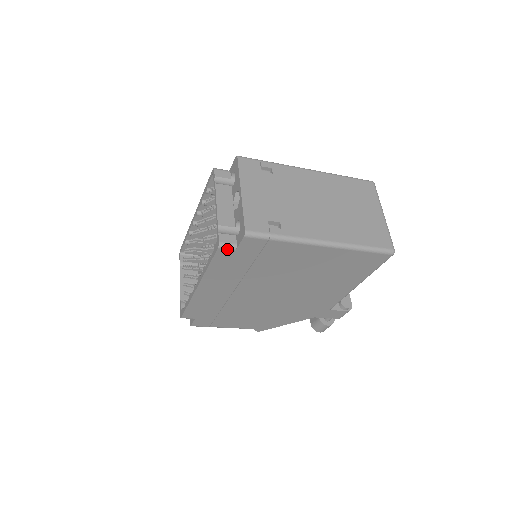
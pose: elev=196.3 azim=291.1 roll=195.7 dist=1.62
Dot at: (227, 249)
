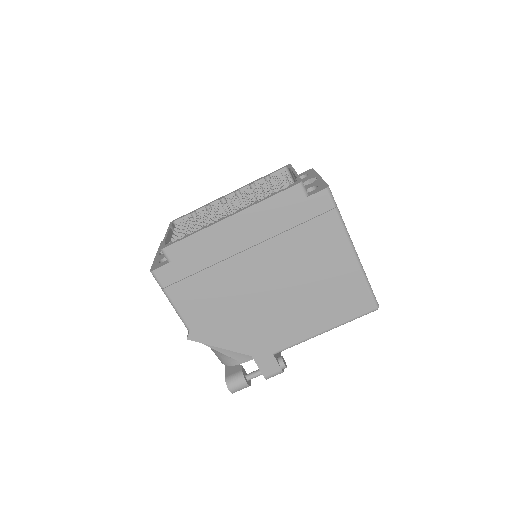
Dot at: (302, 191)
